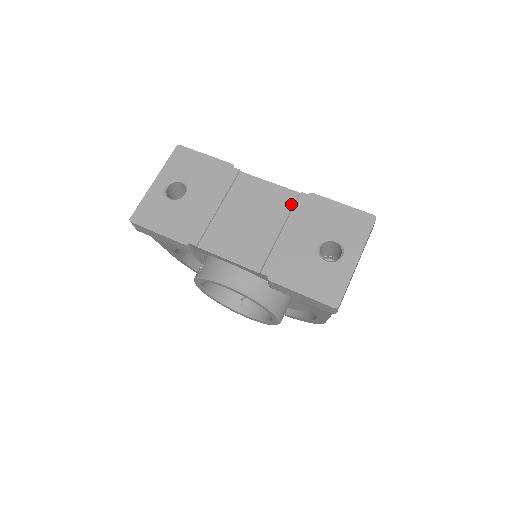
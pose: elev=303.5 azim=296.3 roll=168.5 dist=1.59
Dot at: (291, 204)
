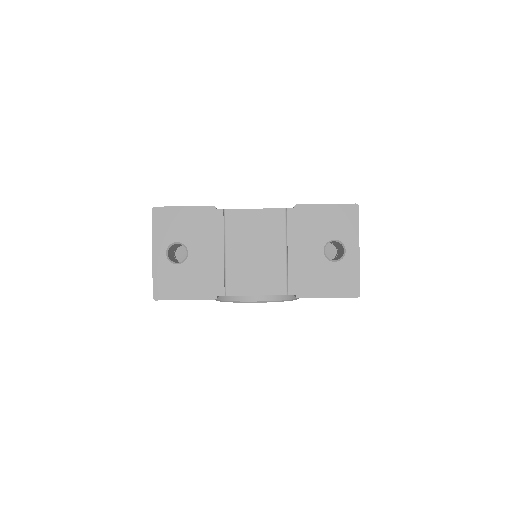
Dot at: (283, 222)
